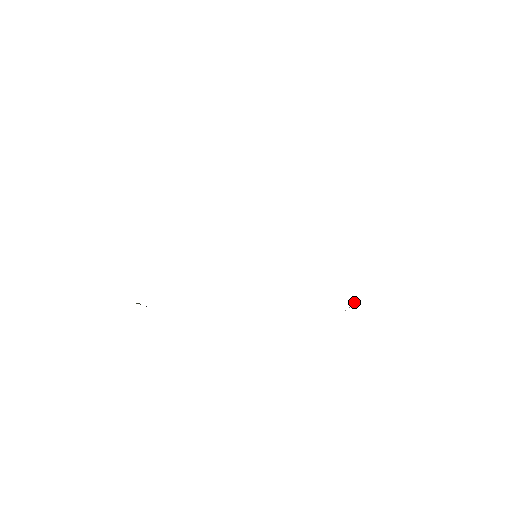
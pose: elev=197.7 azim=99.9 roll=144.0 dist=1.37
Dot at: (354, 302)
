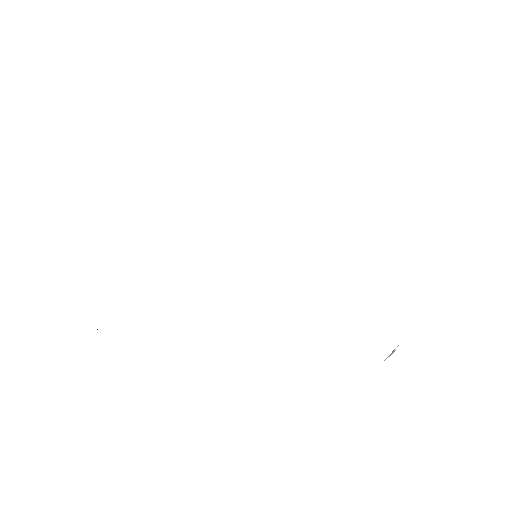
Dot at: occluded
